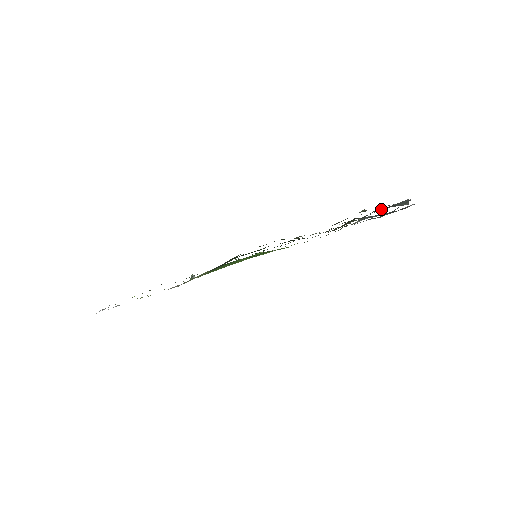
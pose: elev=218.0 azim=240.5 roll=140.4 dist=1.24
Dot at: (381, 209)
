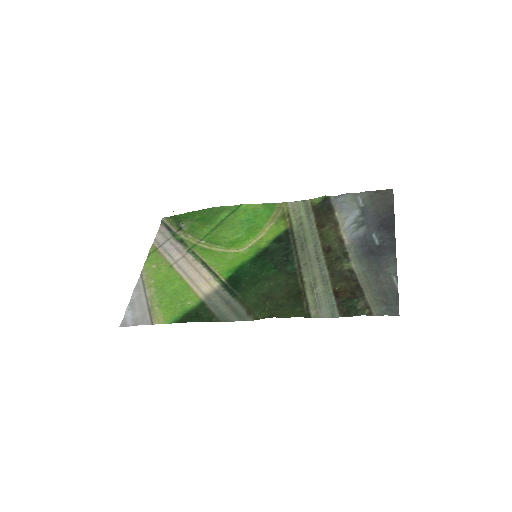
Dot at: (376, 288)
